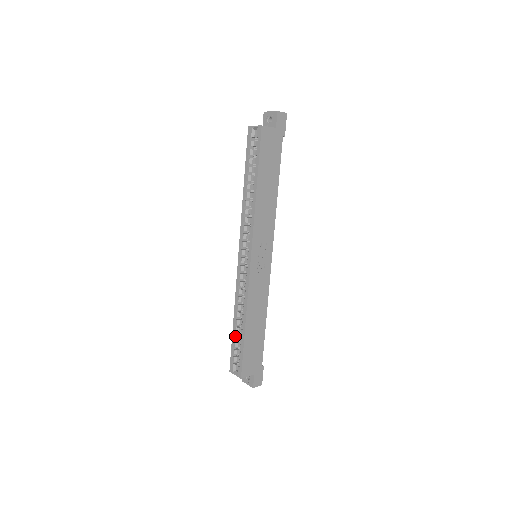
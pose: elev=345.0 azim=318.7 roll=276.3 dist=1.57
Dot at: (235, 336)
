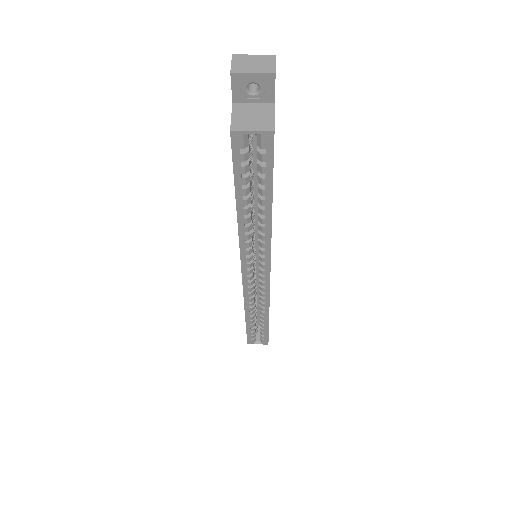
Dot at: (252, 326)
